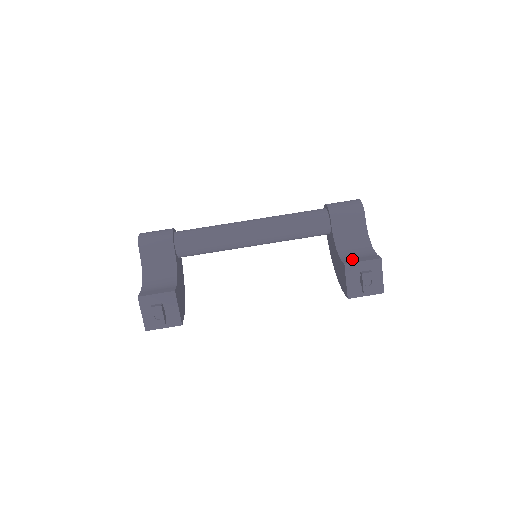
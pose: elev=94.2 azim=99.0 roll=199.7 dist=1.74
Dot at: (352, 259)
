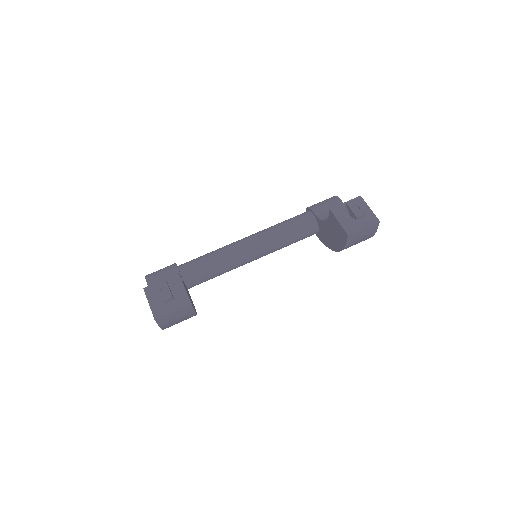
Dot at: occluded
